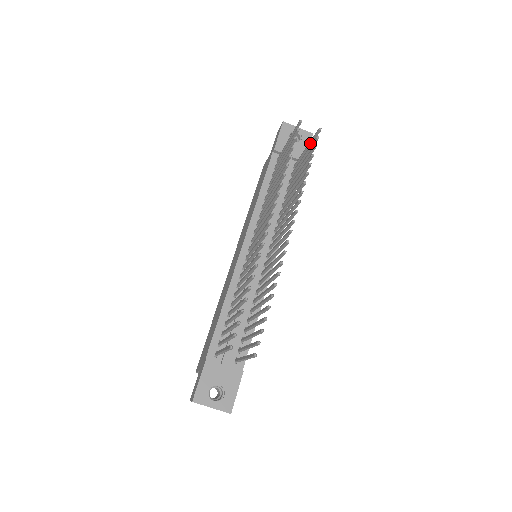
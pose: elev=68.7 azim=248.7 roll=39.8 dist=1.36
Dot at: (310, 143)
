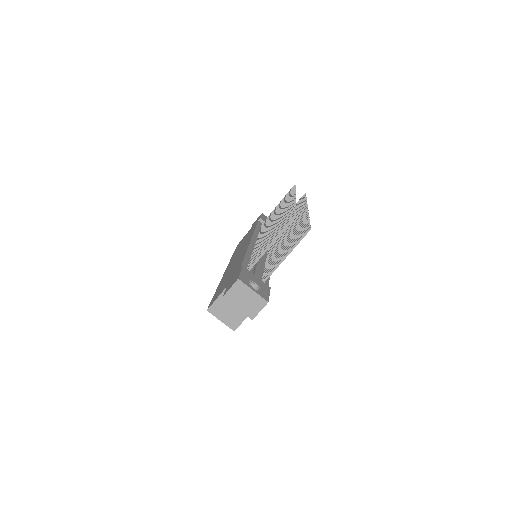
Dot at: occluded
